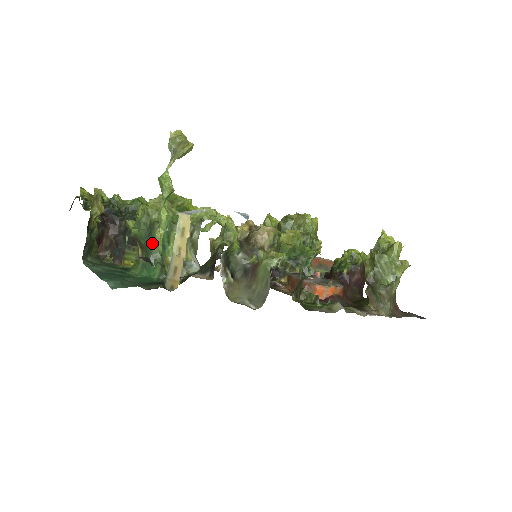
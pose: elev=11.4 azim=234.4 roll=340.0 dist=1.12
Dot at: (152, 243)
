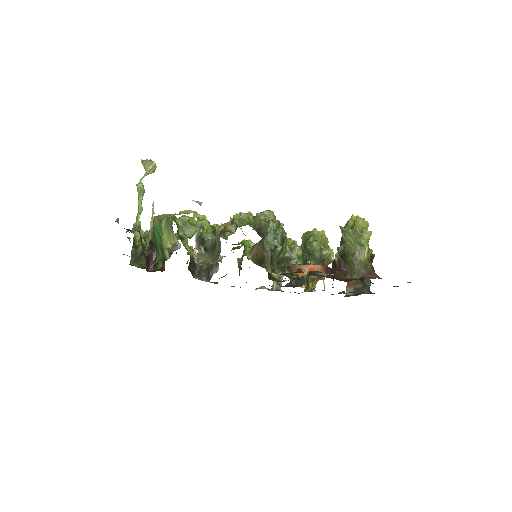
Dot at: (155, 237)
